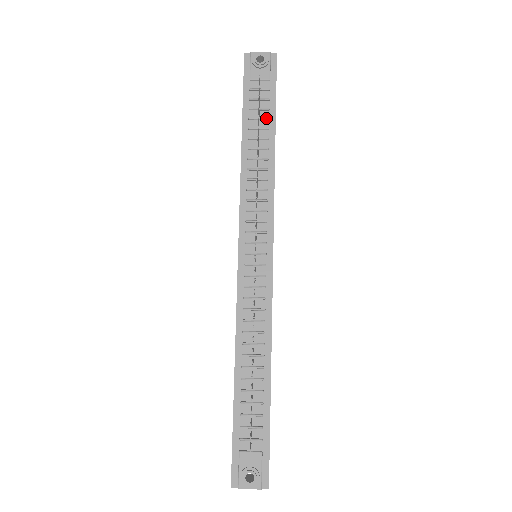
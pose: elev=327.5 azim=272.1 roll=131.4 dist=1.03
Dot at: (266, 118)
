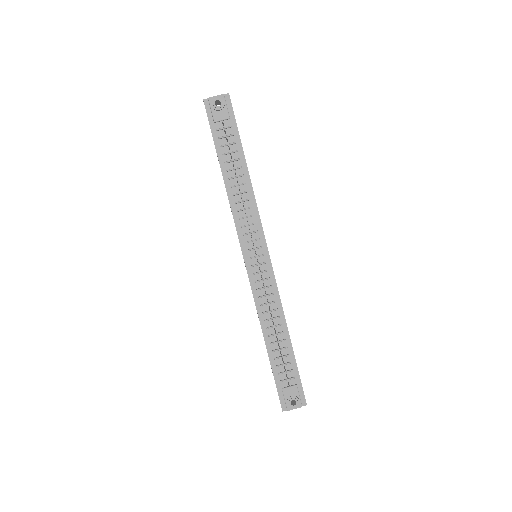
Dot at: (236, 151)
